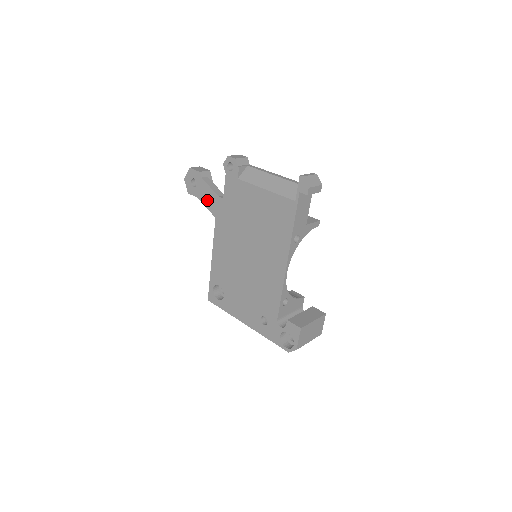
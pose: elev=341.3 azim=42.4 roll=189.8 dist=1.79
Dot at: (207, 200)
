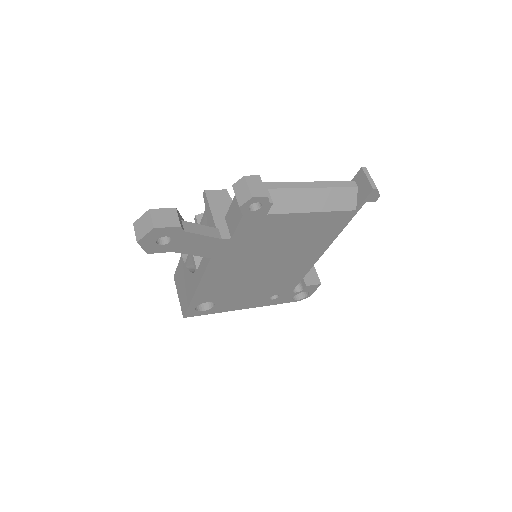
Dot at: (195, 249)
